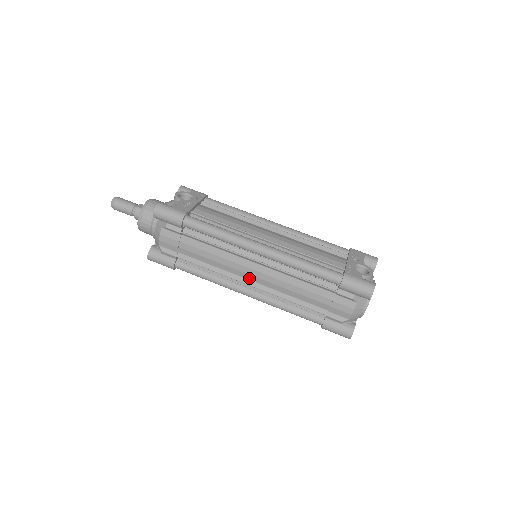
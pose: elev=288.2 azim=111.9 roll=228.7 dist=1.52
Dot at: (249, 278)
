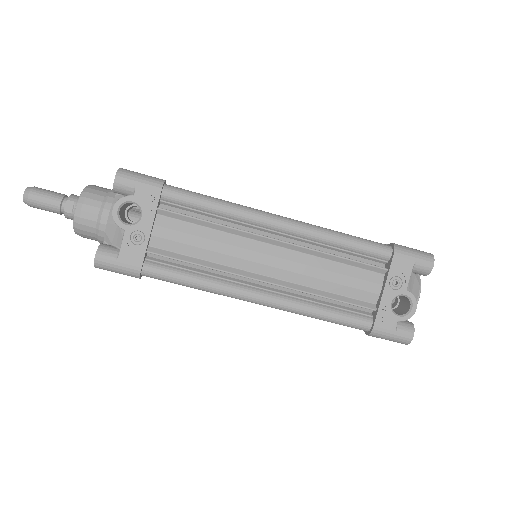
Dot at: occluded
